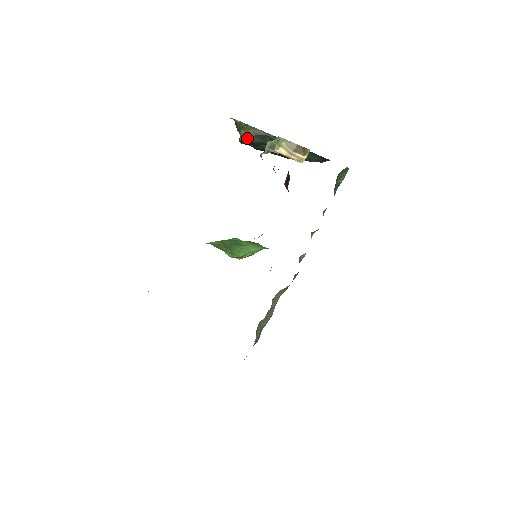
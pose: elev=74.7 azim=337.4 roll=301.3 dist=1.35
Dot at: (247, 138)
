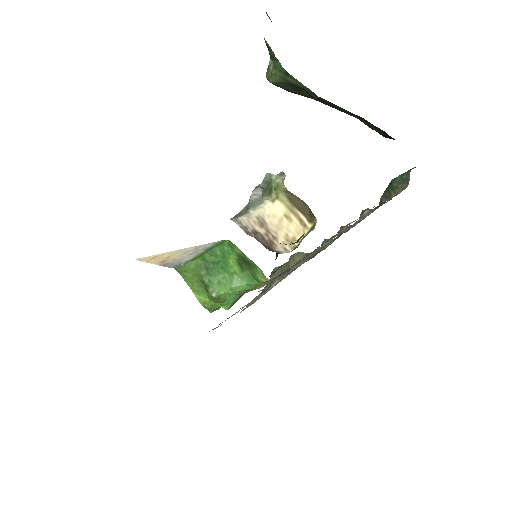
Dot at: (274, 83)
